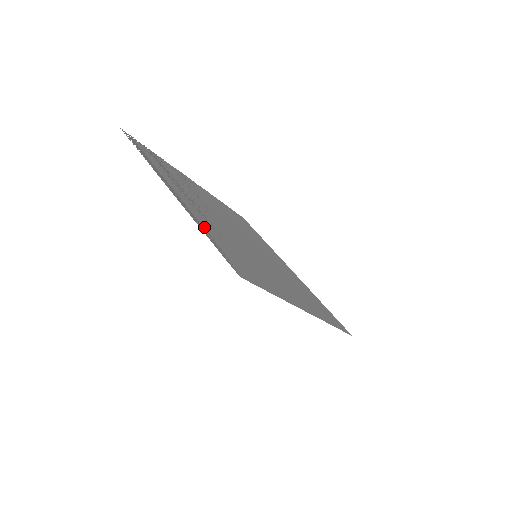
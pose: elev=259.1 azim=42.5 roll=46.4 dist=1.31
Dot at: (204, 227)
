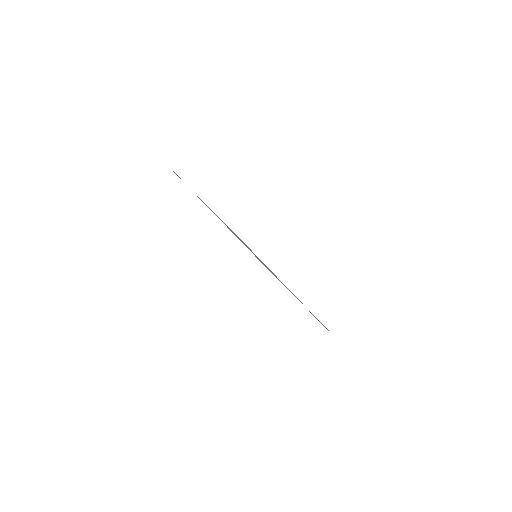
Dot at: occluded
